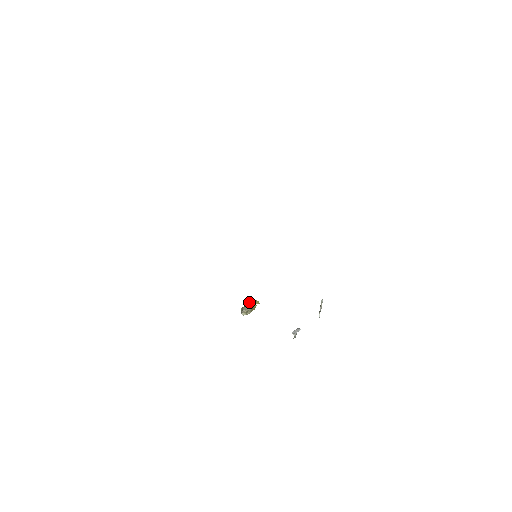
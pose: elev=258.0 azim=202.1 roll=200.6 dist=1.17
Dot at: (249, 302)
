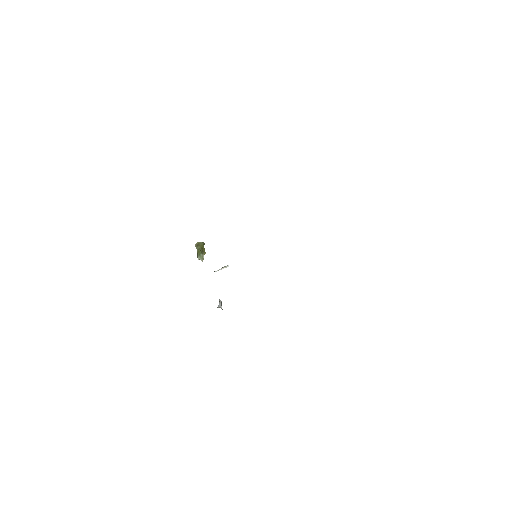
Dot at: (203, 245)
